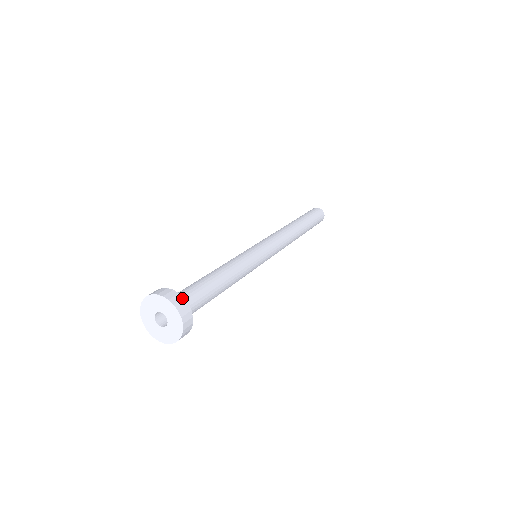
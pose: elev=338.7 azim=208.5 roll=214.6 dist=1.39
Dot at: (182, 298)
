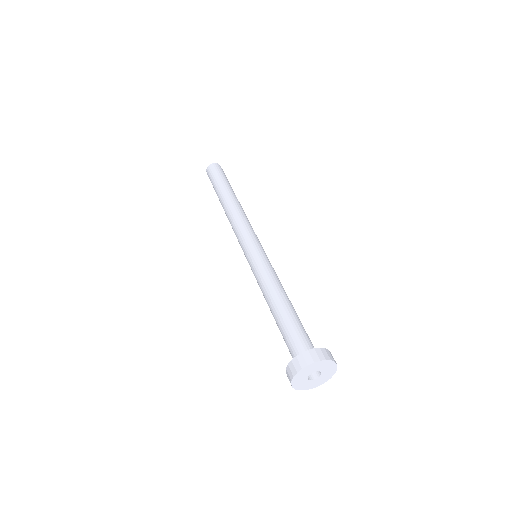
Dot at: (328, 351)
